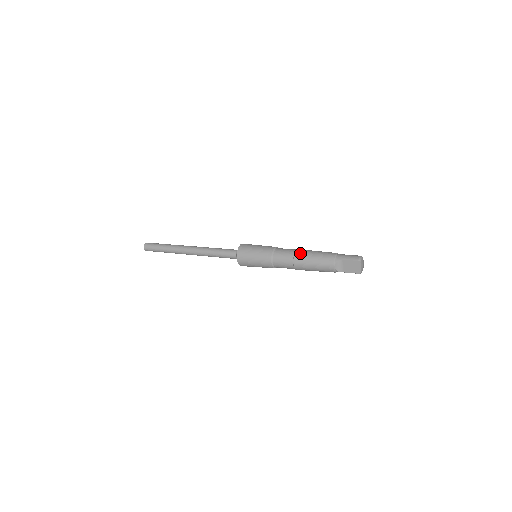
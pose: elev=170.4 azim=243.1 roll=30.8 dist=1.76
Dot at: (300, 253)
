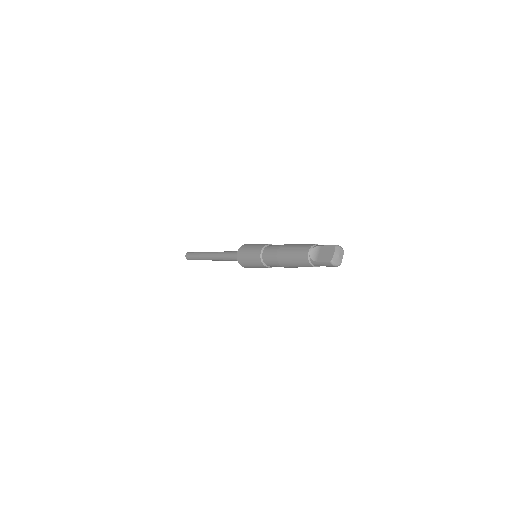
Dot at: (289, 244)
